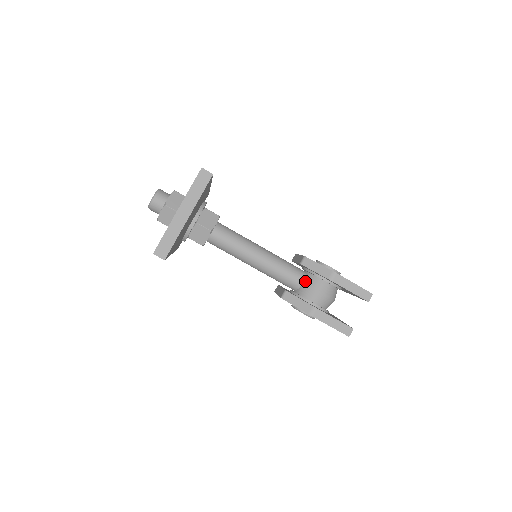
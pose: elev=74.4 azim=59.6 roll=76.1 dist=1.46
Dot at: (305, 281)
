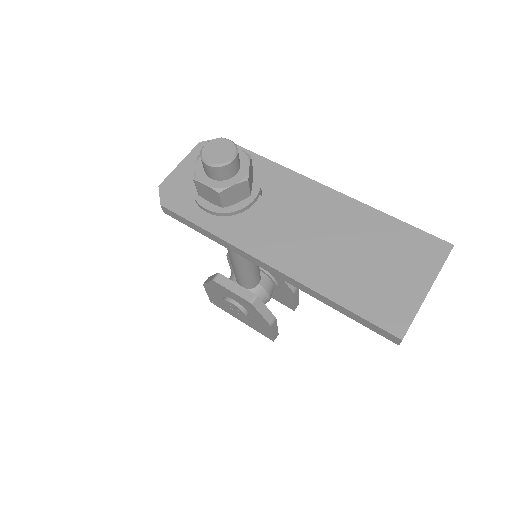
Dot at: (262, 283)
